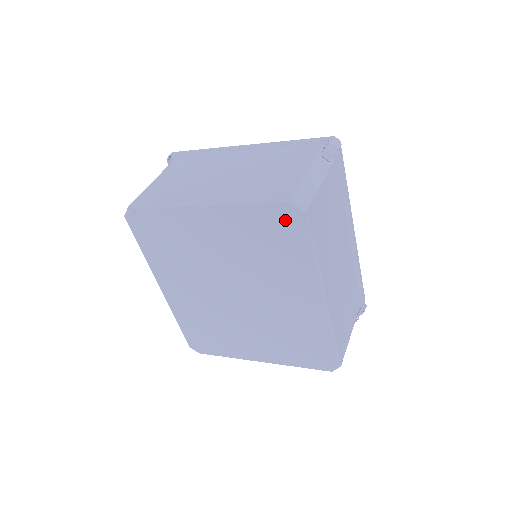
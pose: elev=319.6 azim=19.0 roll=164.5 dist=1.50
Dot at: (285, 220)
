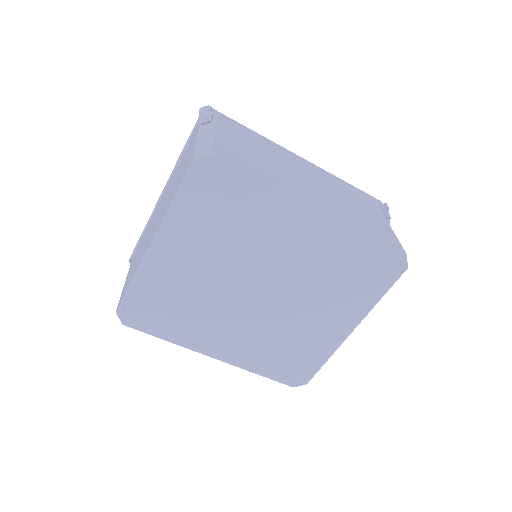
Dot at: (209, 180)
